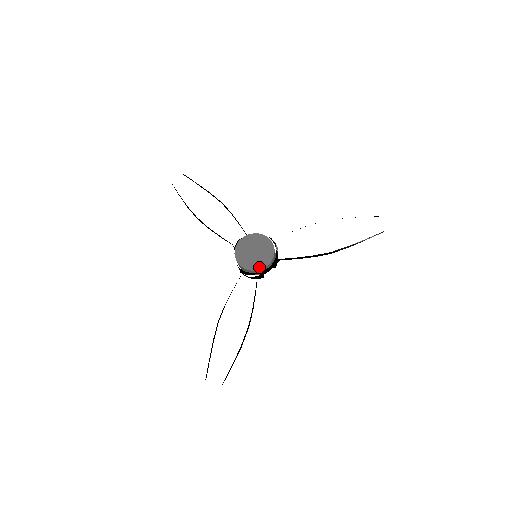
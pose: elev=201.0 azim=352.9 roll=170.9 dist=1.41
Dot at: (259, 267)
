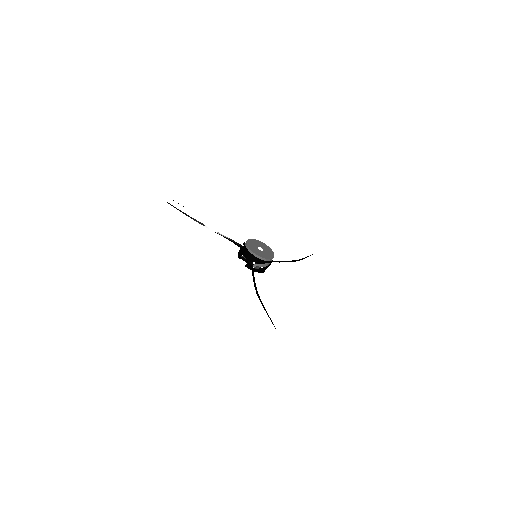
Dot at: (269, 257)
